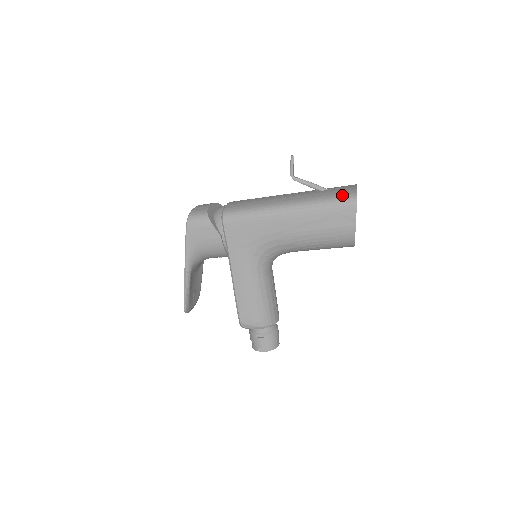
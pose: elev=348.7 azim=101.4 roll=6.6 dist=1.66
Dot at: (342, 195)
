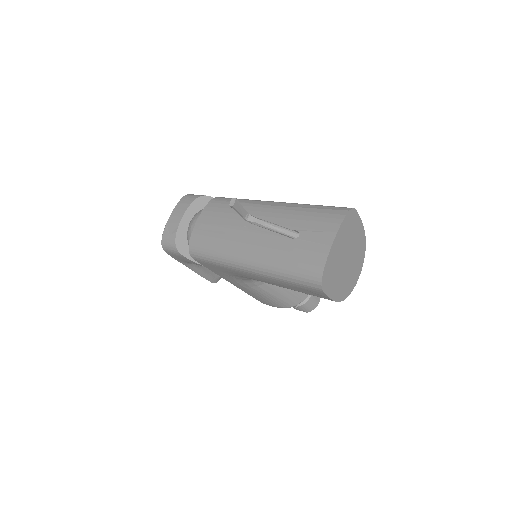
Dot at: (304, 272)
